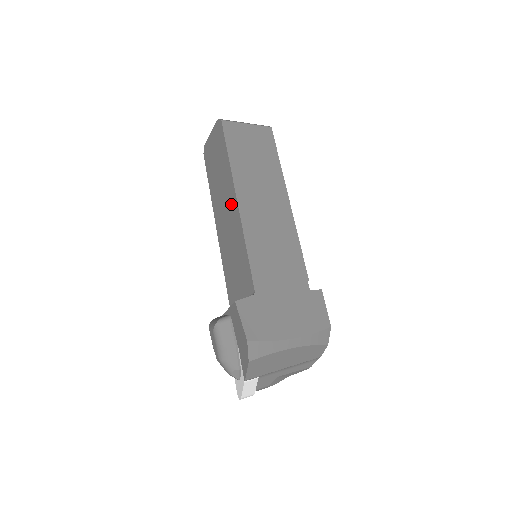
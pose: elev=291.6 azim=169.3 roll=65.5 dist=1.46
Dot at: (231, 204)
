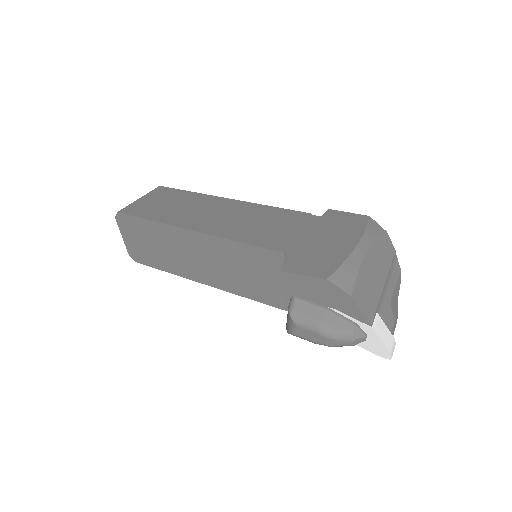
Dot at: (191, 243)
